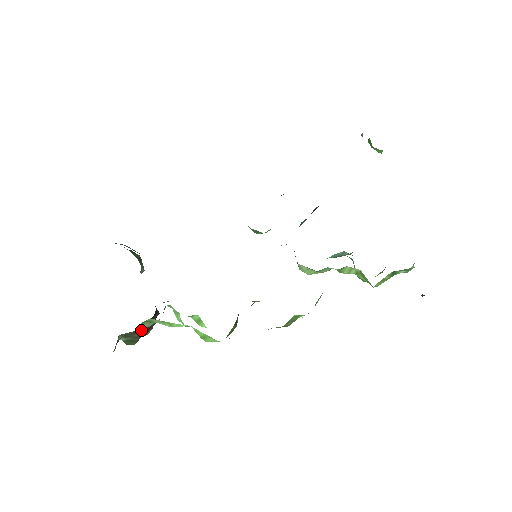
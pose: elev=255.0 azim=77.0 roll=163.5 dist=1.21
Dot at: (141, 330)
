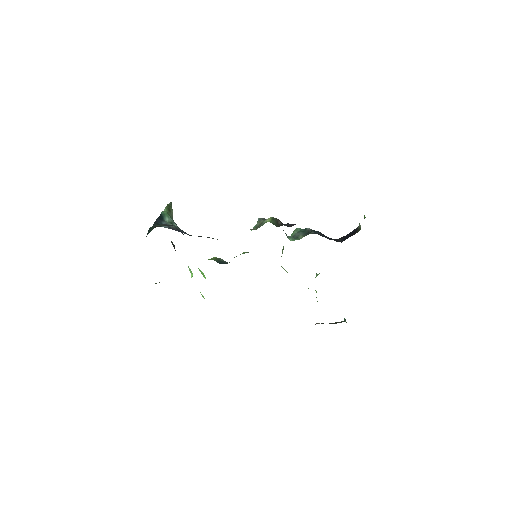
Dot at: occluded
